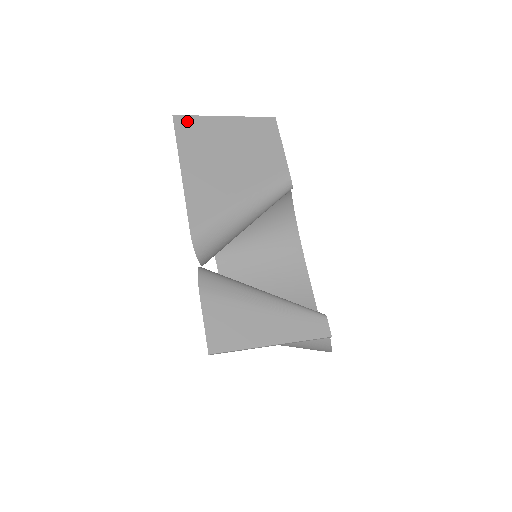
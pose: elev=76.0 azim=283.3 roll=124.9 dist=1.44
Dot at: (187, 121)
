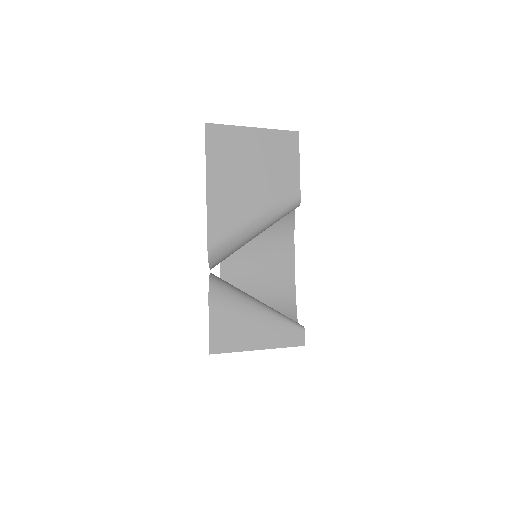
Dot at: (218, 131)
